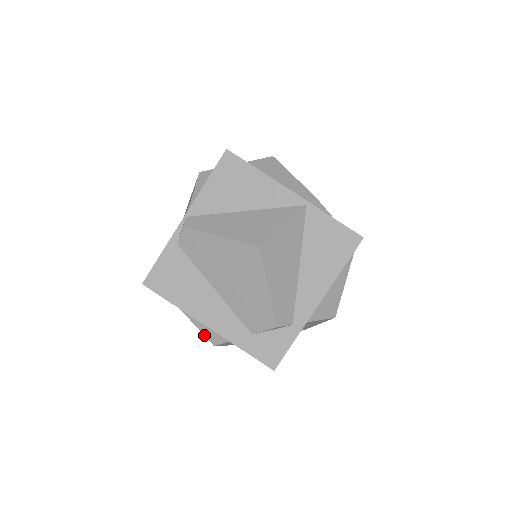
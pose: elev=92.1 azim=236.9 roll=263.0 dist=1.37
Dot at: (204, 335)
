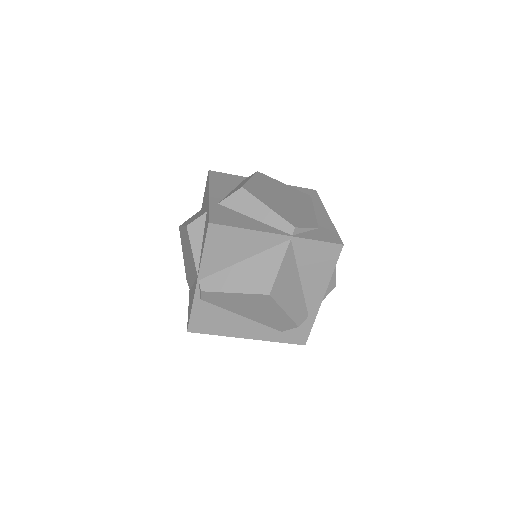
Dot at: occluded
